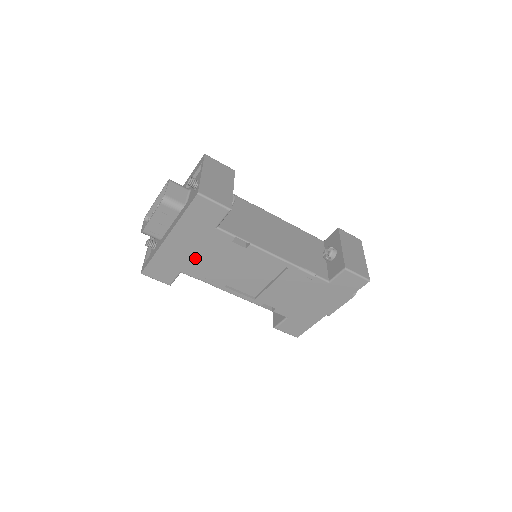
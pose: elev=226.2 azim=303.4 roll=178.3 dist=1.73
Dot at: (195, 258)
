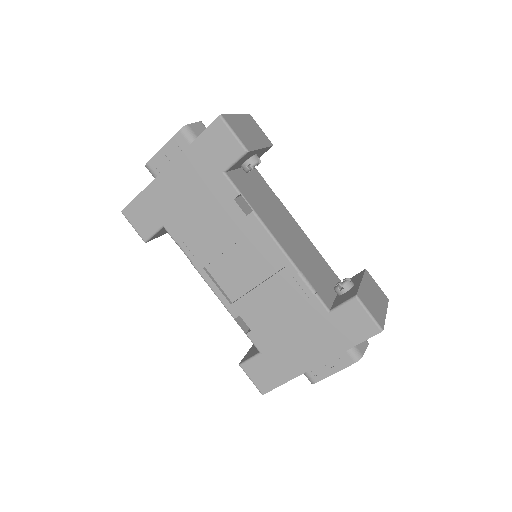
Dot at: (186, 210)
